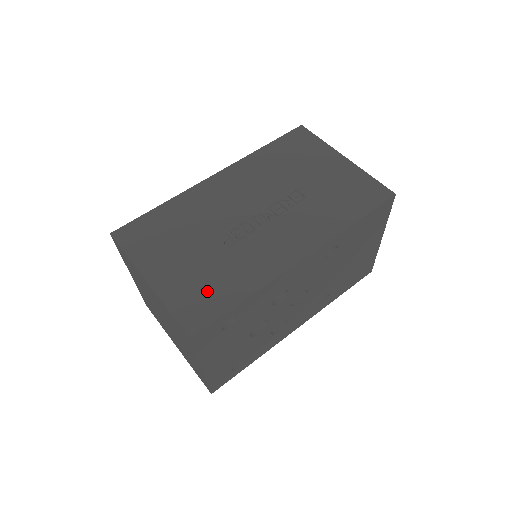
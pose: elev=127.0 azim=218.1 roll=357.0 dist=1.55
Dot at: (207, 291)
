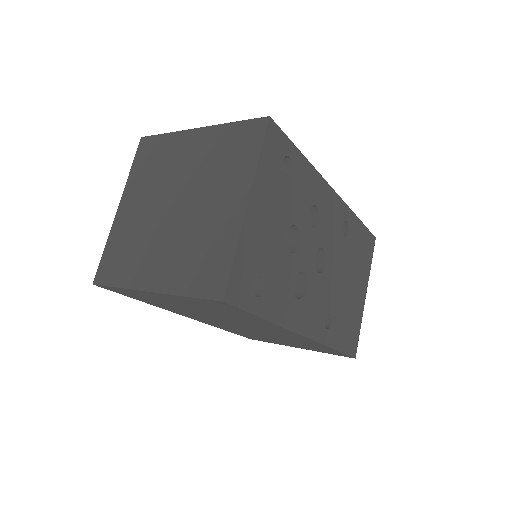
Dot at: occluded
